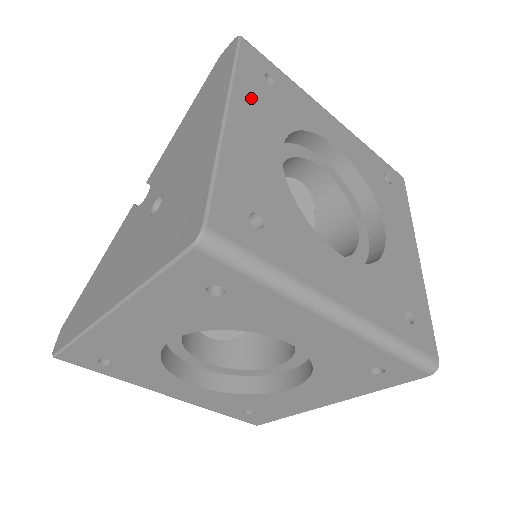
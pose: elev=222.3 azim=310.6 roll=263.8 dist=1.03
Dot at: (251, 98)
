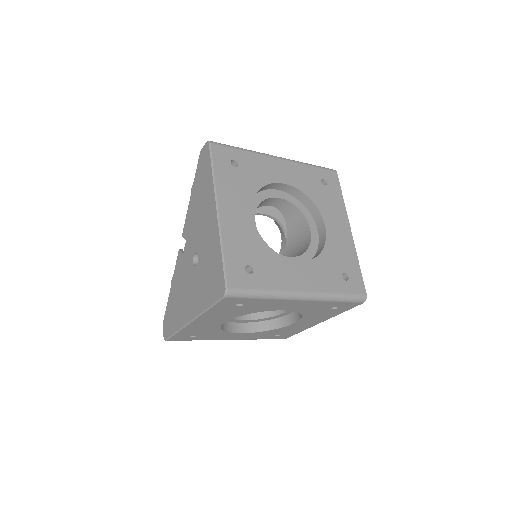
Dot at: (227, 189)
